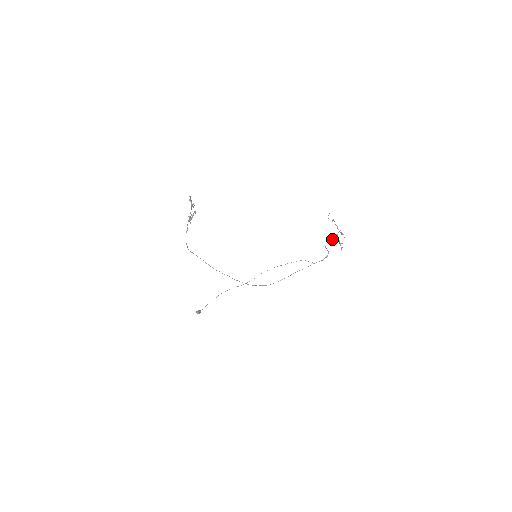
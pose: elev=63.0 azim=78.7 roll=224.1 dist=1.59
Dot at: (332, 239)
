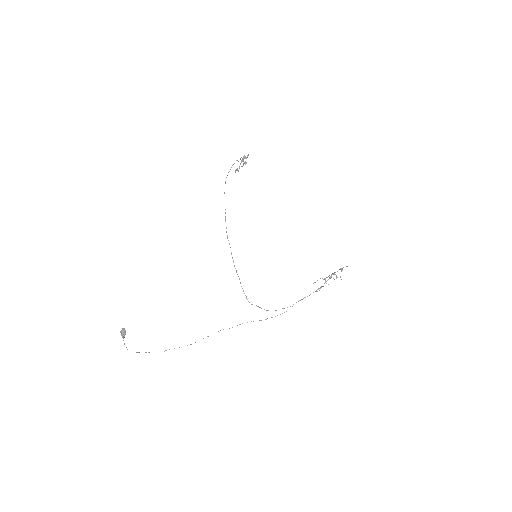
Dot at: (326, 281)
